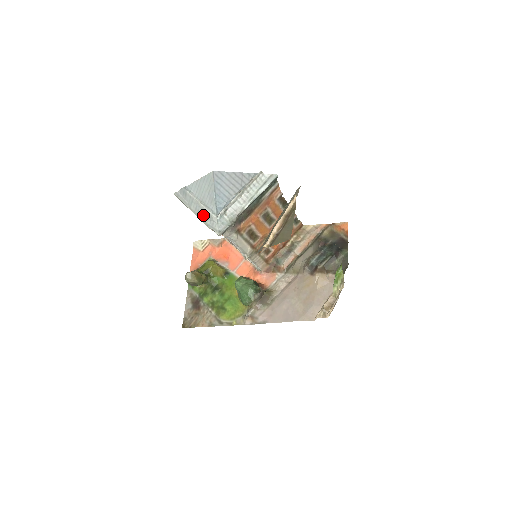
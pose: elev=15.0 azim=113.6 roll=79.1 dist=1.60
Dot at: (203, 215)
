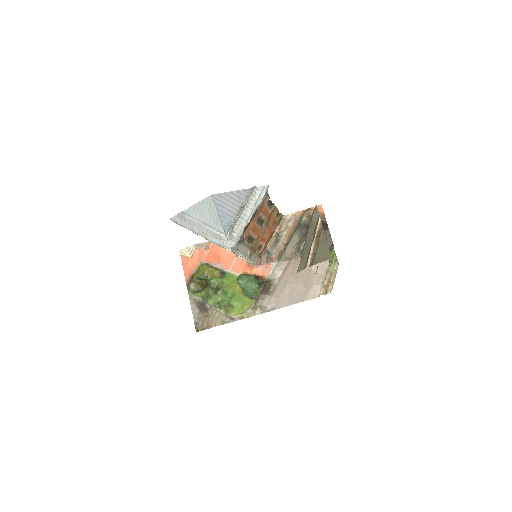
Dot at: (209, 236)
